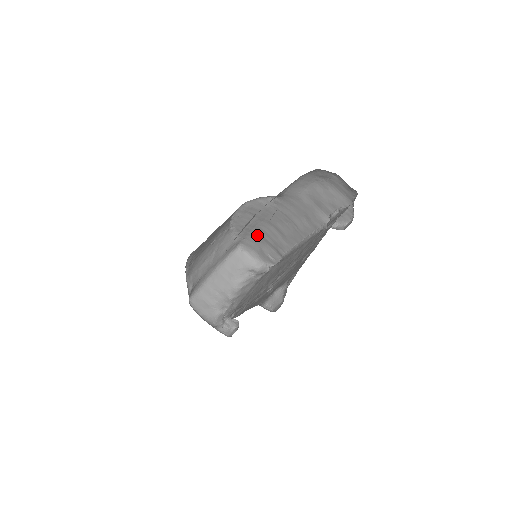
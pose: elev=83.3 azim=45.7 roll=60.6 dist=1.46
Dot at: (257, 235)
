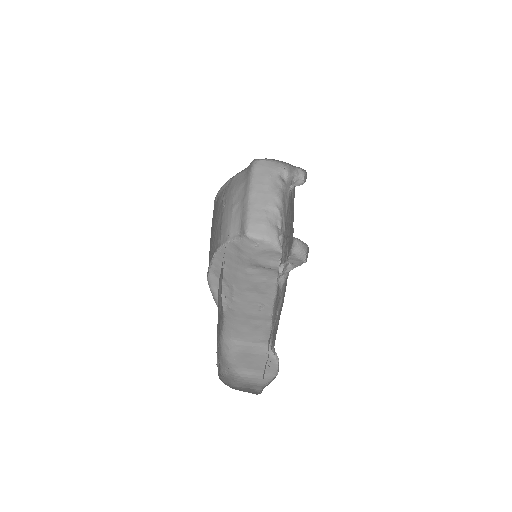
Dot at: occluded
